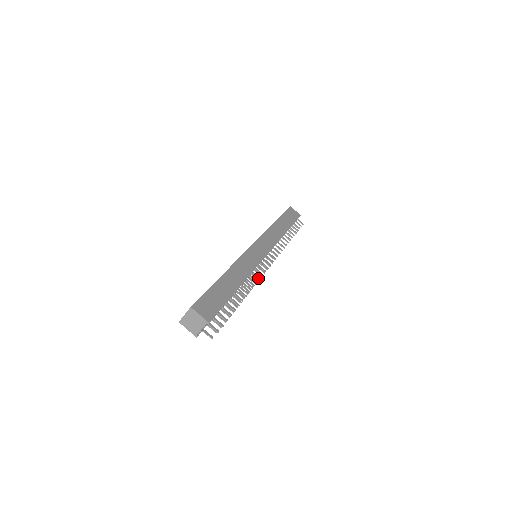
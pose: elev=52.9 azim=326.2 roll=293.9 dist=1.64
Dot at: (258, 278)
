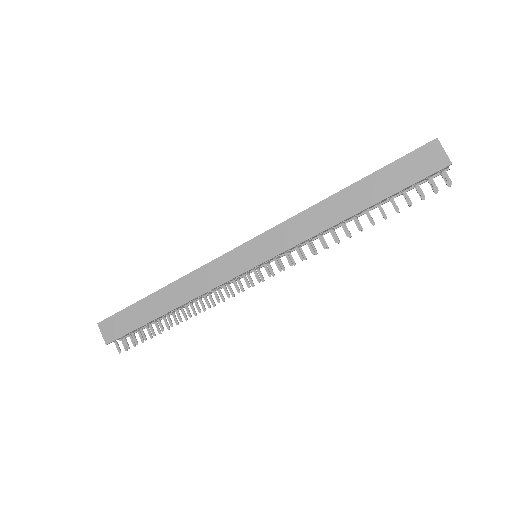
Dot at: (241, 289)
